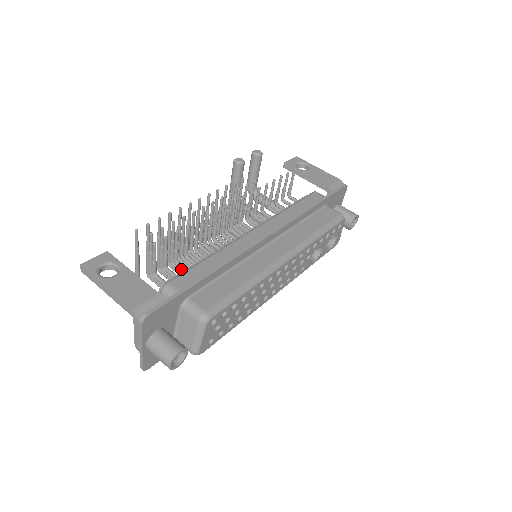
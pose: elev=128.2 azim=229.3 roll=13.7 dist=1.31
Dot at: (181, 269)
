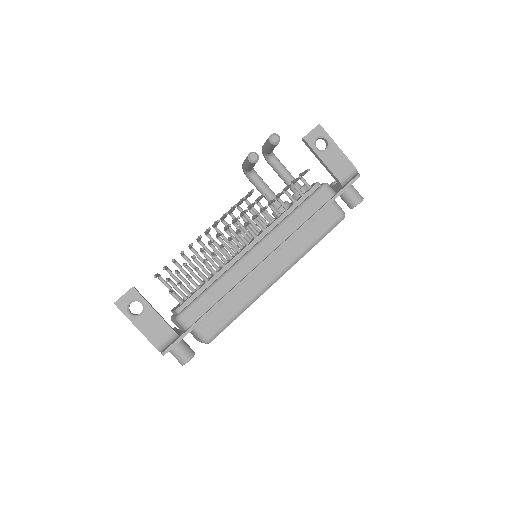
Dot at: (192, 283)
